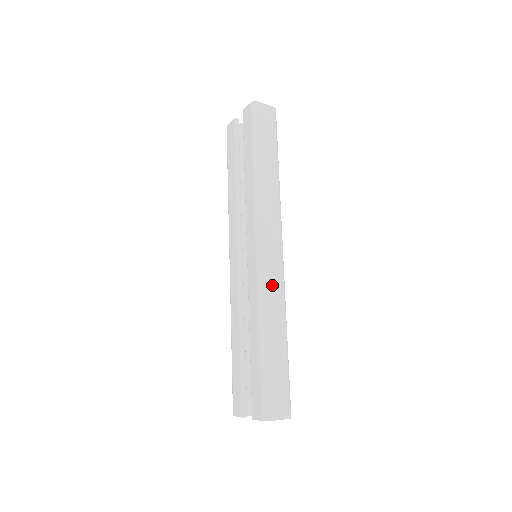
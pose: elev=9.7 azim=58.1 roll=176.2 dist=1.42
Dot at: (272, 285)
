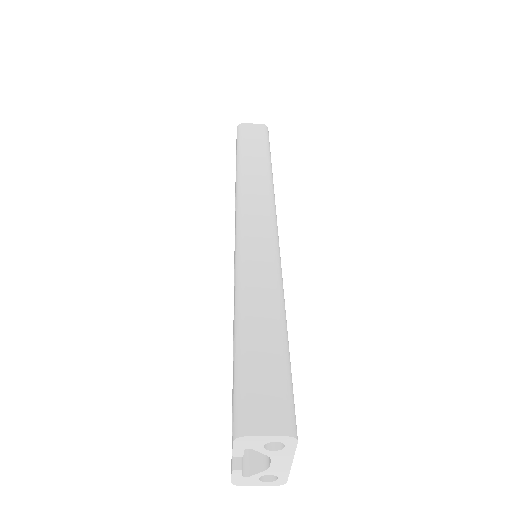
Dot at: (255, 258)
